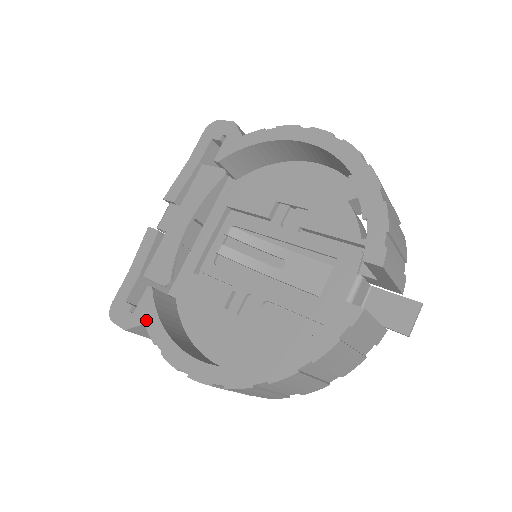
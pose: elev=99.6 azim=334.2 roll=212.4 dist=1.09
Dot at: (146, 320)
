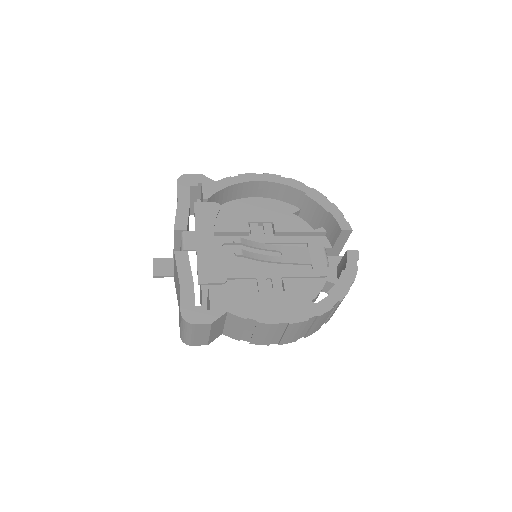
Dot at: (227, 309)
